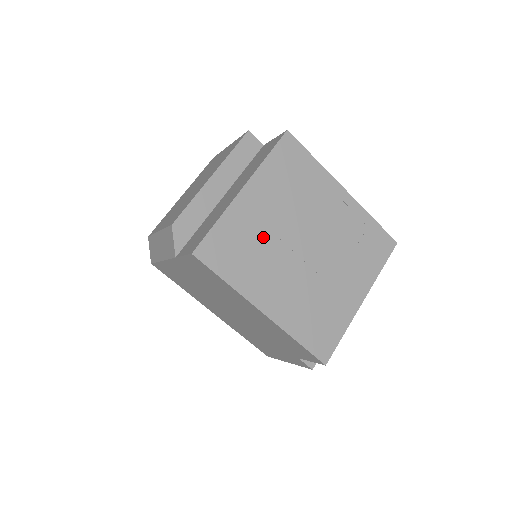
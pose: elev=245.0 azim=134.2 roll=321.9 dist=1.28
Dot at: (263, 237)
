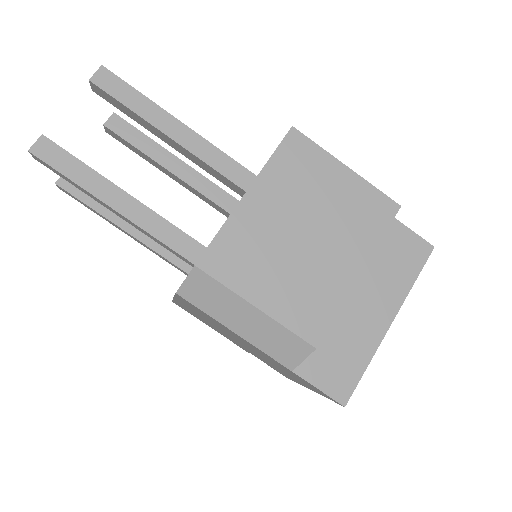
Dot at: occluded
